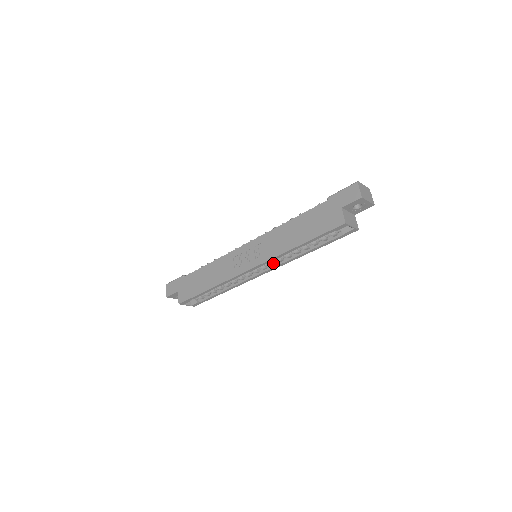
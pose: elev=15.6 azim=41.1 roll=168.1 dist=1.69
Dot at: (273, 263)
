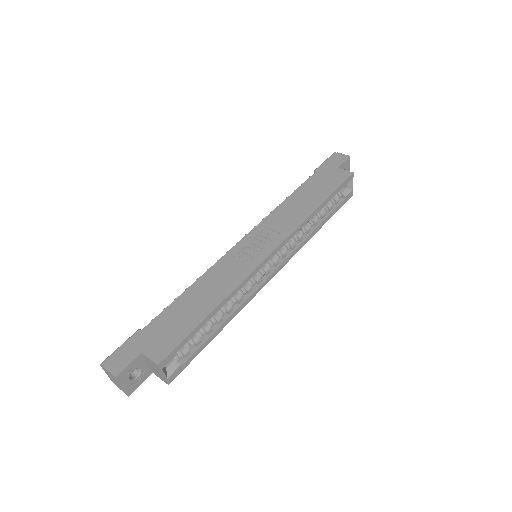
Dot at: (286, 251)
